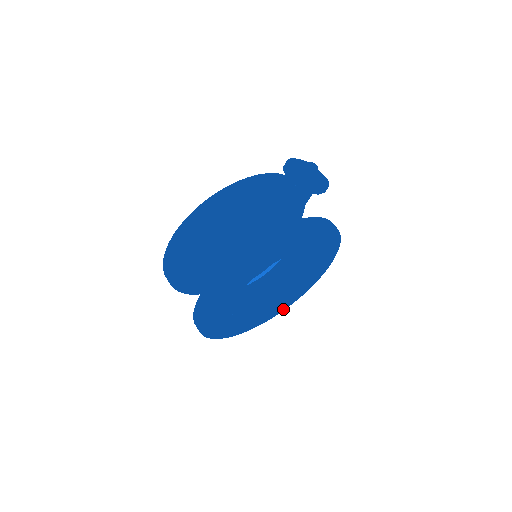
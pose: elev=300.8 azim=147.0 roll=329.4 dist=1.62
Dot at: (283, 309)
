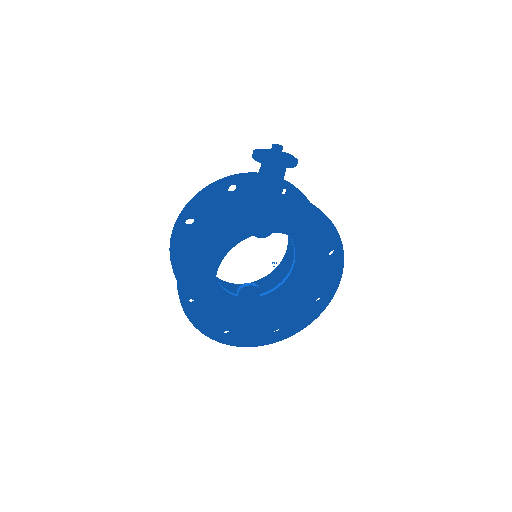
Dot at: (303, 326)
